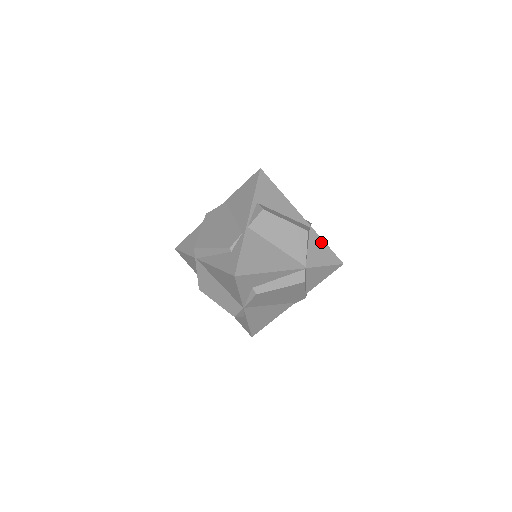
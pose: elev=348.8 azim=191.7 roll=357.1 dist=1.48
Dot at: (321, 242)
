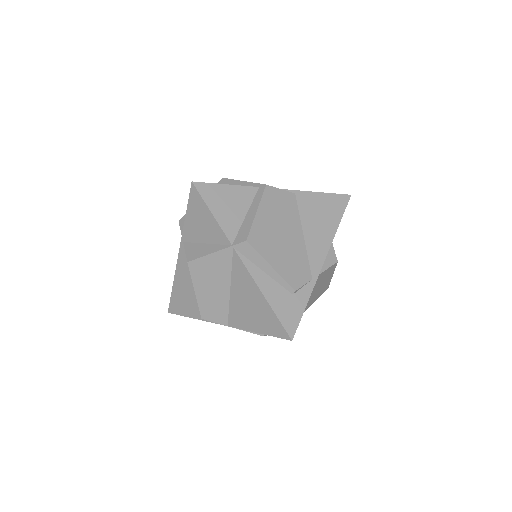
Dot at: occluded
